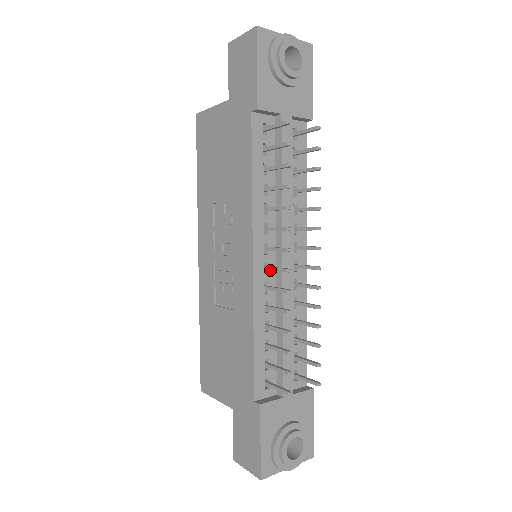
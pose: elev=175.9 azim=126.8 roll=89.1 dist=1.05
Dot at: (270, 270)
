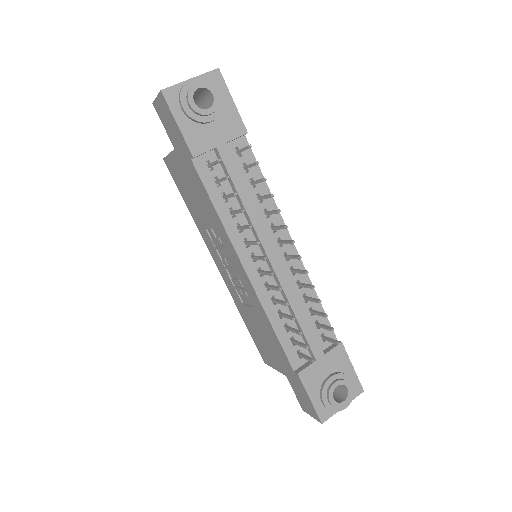
Dot at: occluded
